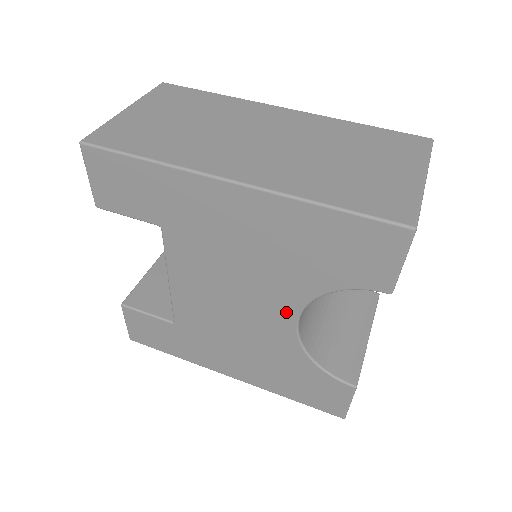
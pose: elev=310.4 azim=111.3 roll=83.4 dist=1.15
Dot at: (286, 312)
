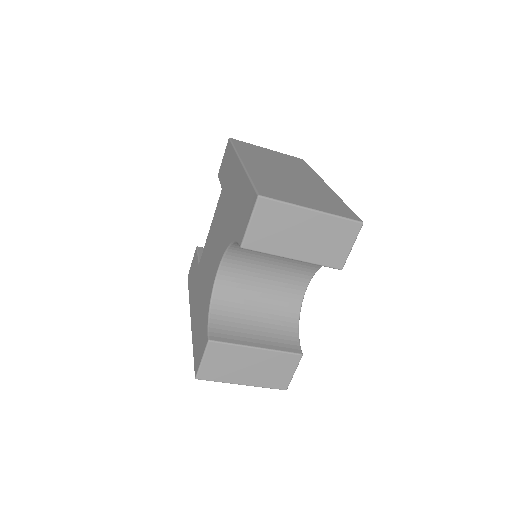
Dot at: (219, 259)
